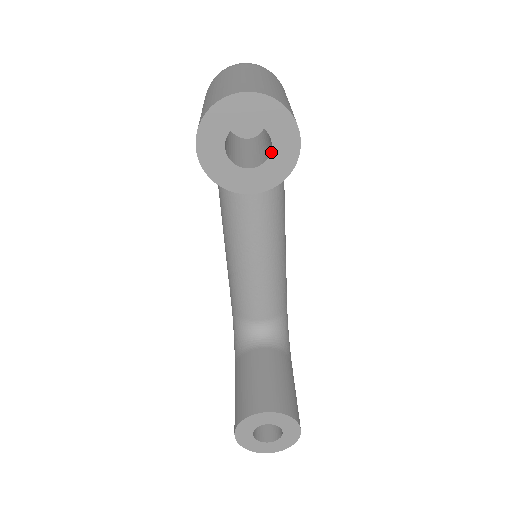
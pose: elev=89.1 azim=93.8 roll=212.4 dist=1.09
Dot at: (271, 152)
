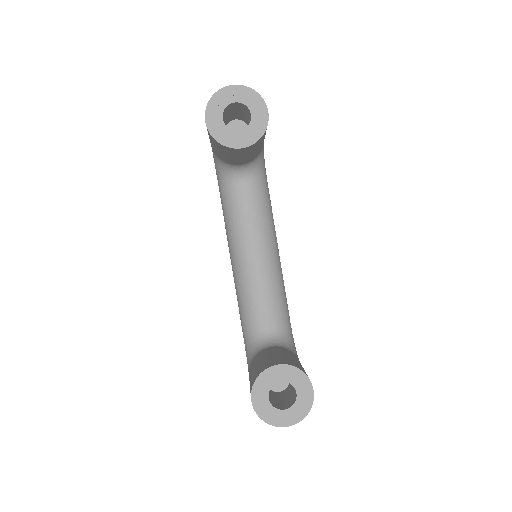
Dot at: (251, 119)
